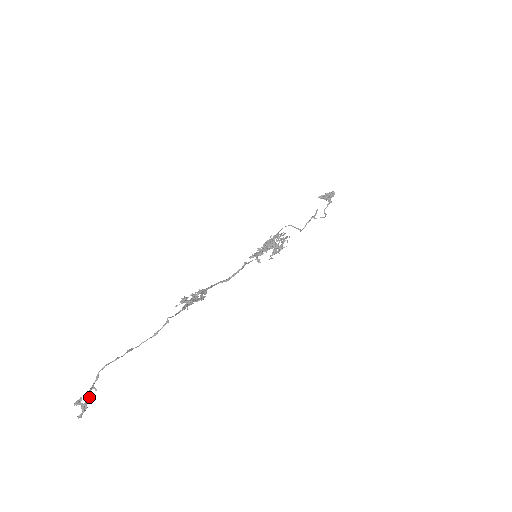
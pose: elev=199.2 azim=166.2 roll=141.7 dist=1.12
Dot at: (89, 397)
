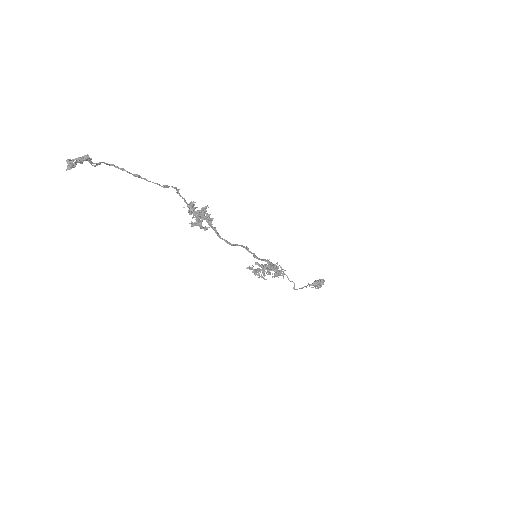
Dot at: (88, 157)
